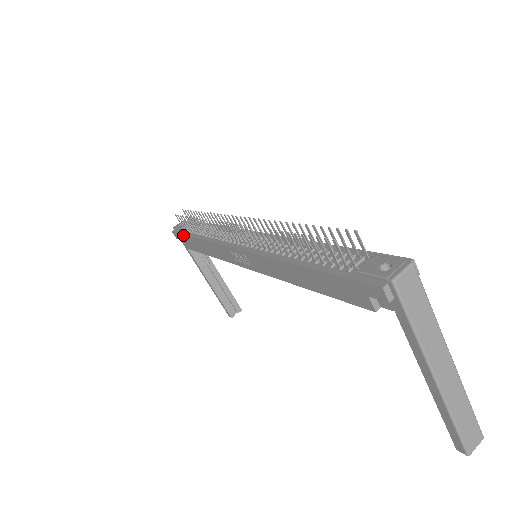
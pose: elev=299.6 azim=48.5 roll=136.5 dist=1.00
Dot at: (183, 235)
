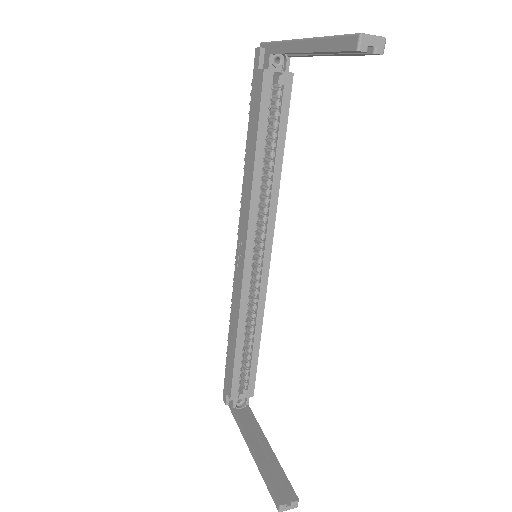
Dot at: (225, 369)
